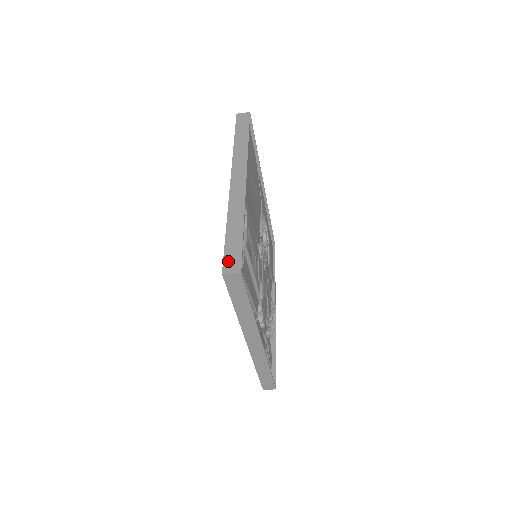
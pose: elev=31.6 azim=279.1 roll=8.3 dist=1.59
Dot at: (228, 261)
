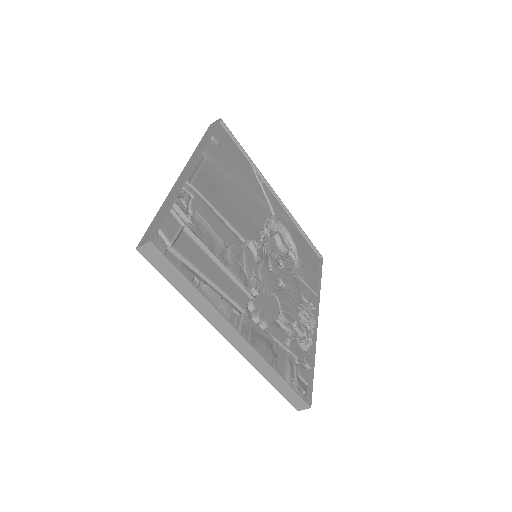
Dot at: (145, 236)
